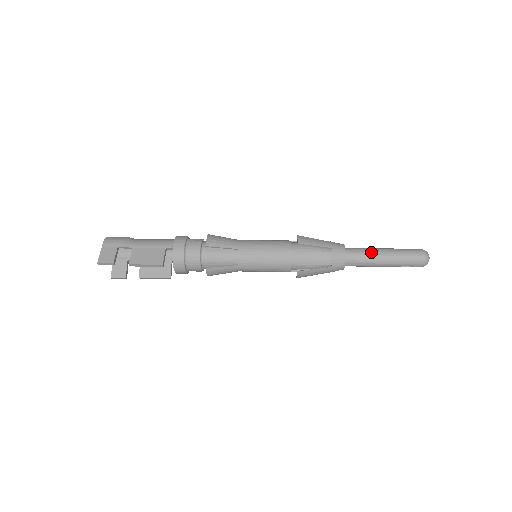
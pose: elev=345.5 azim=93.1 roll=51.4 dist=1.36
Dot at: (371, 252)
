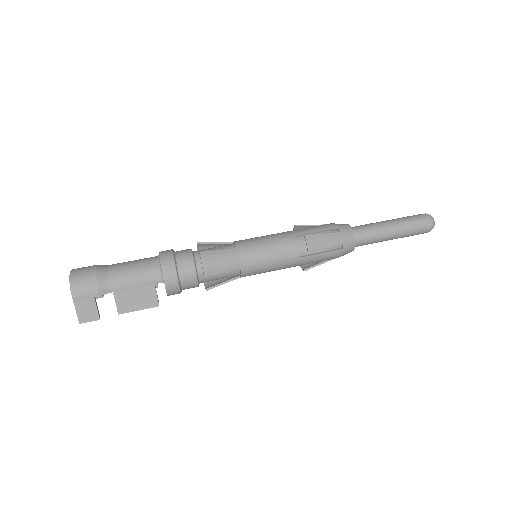
Dot at: (380, 235)
